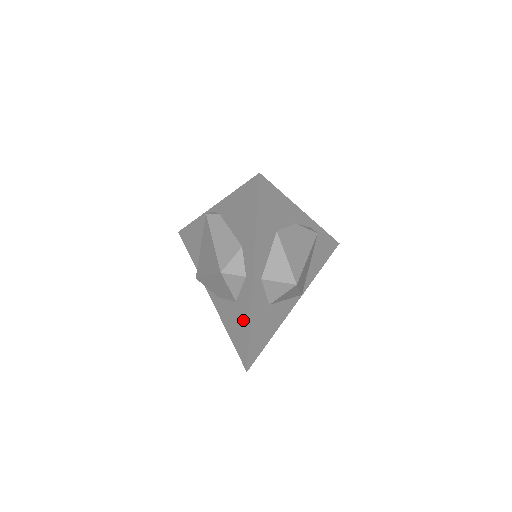
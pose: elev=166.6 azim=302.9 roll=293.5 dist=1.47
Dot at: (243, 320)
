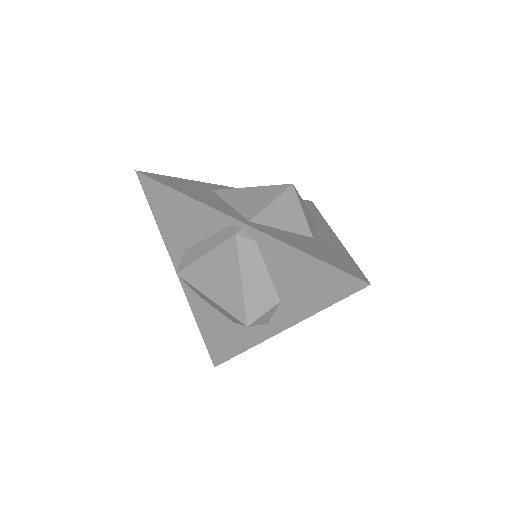
Dot at: (236, 341)
